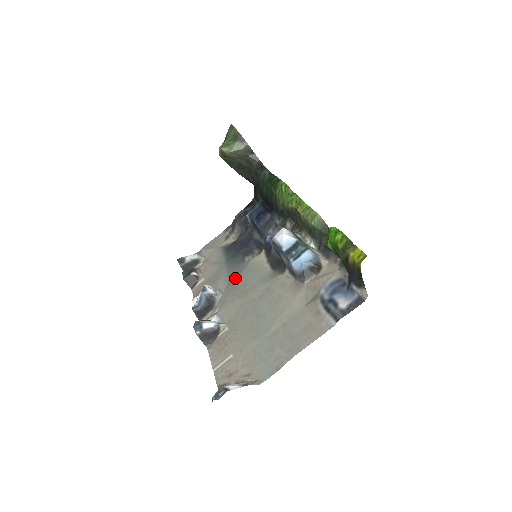
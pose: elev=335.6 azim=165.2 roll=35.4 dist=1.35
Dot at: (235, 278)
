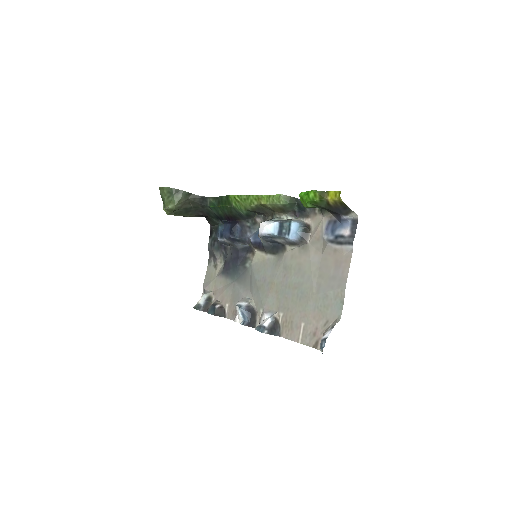
Dot at: (252, 283)
